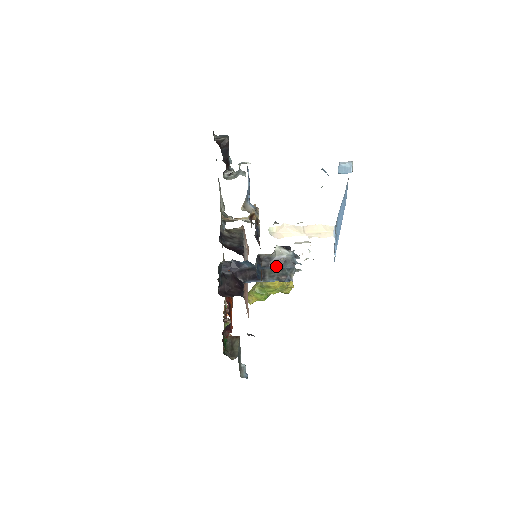
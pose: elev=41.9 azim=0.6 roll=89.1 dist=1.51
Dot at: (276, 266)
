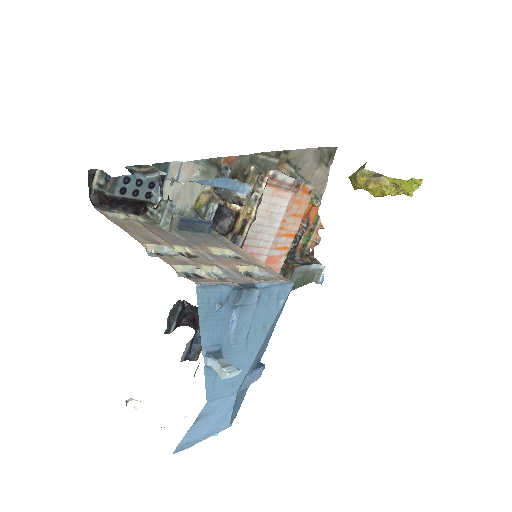
Dot at: occluded
